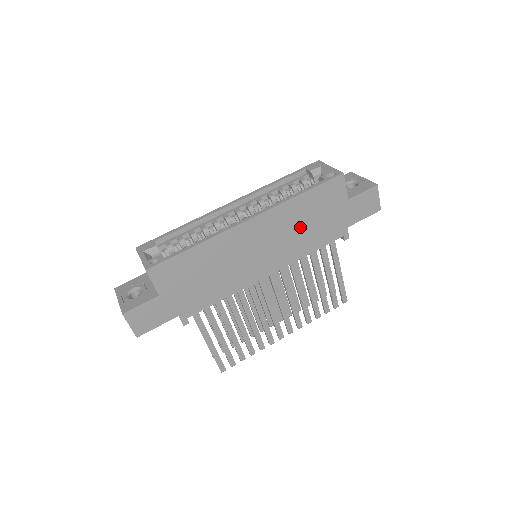
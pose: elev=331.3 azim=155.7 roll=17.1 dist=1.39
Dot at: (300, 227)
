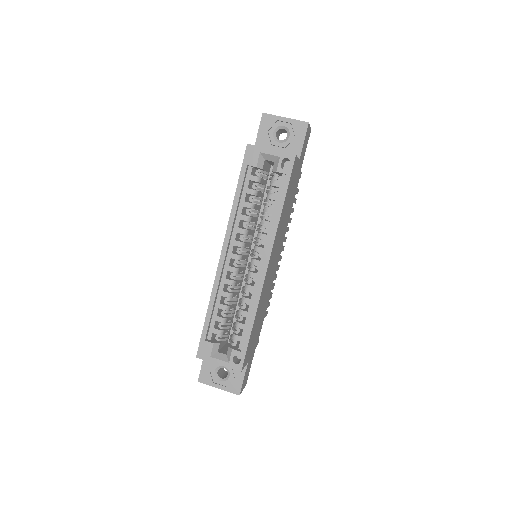
Dot at: (285, 218)
